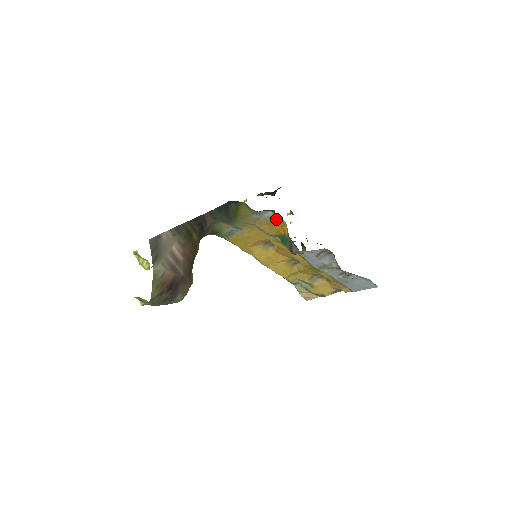
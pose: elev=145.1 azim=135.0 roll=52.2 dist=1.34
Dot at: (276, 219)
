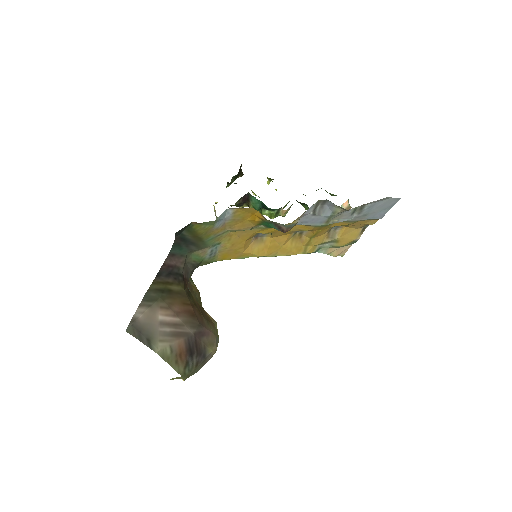
Dot at: (241, 212)
